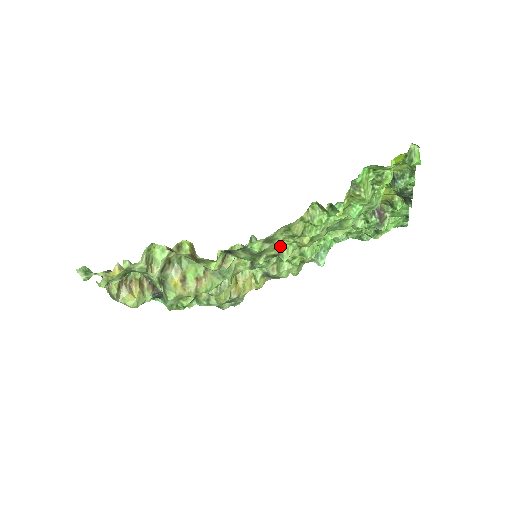
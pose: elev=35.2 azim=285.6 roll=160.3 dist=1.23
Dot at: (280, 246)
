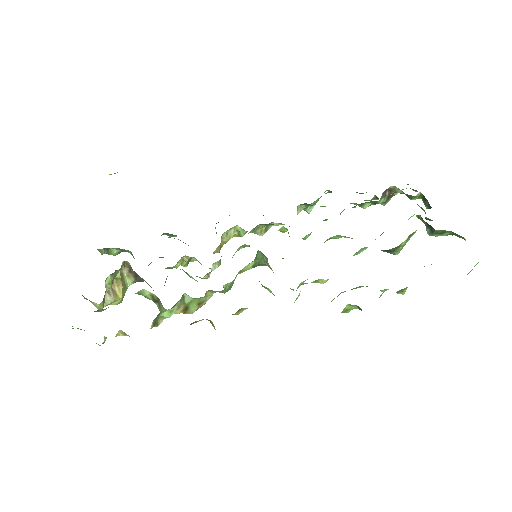
Dot at: occluded
